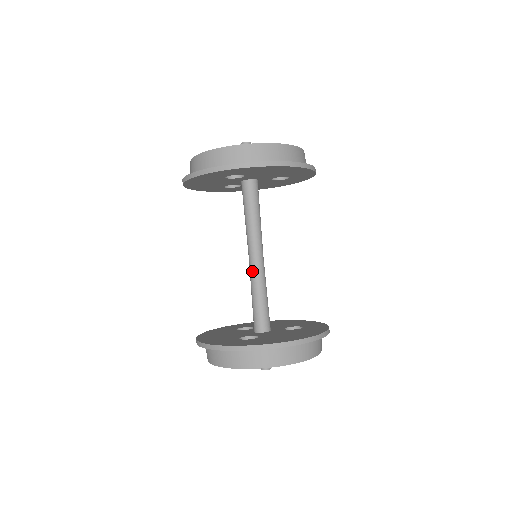
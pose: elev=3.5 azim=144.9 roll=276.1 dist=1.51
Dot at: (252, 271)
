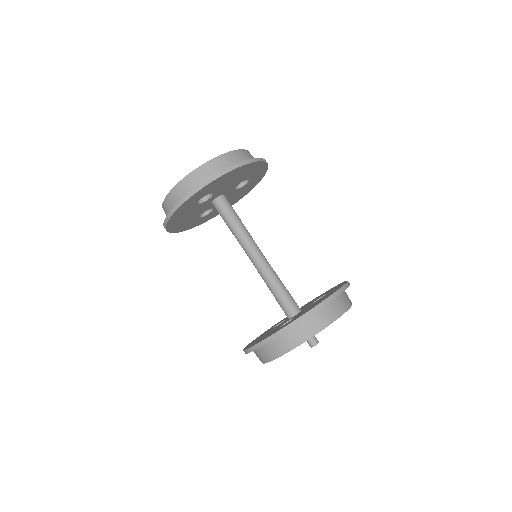
Dot at: (259, 269)
